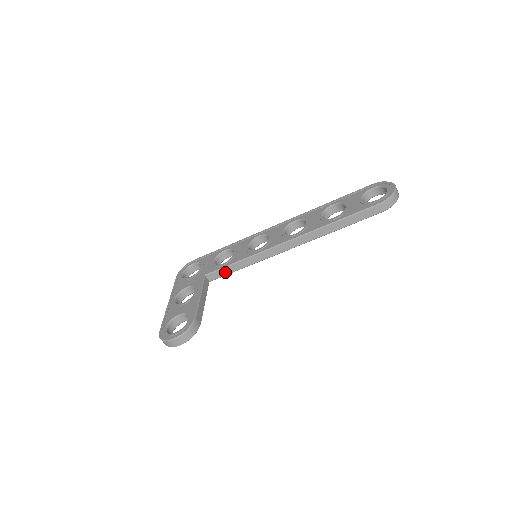
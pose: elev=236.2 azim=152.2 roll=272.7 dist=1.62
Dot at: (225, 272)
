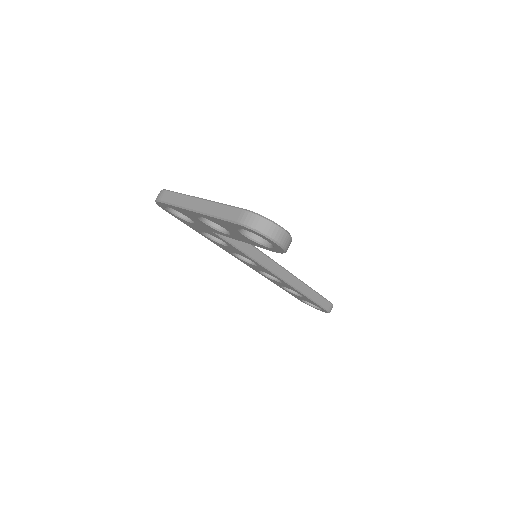
Dot at: (234, 240)
